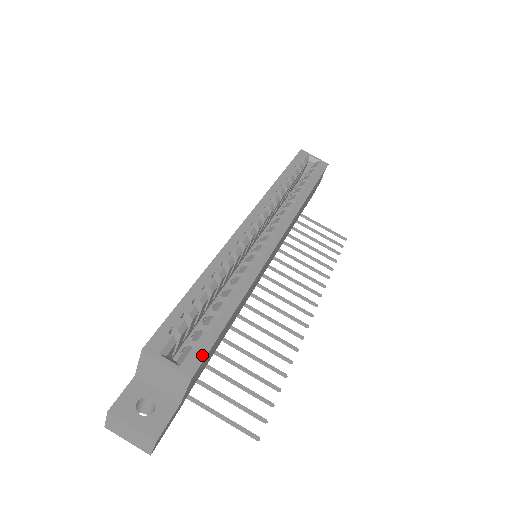
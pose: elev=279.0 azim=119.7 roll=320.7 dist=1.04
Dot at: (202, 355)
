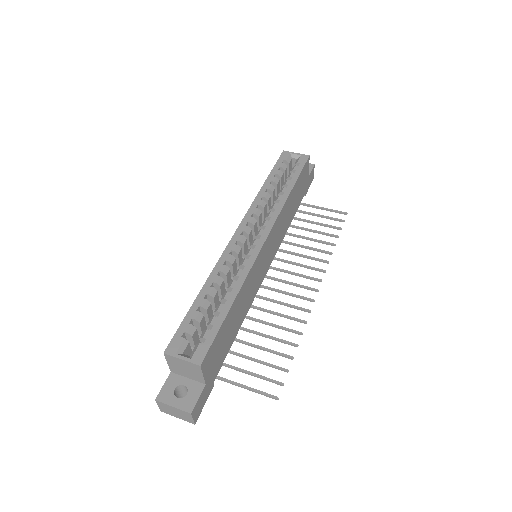
Dot at: (207, 347)
